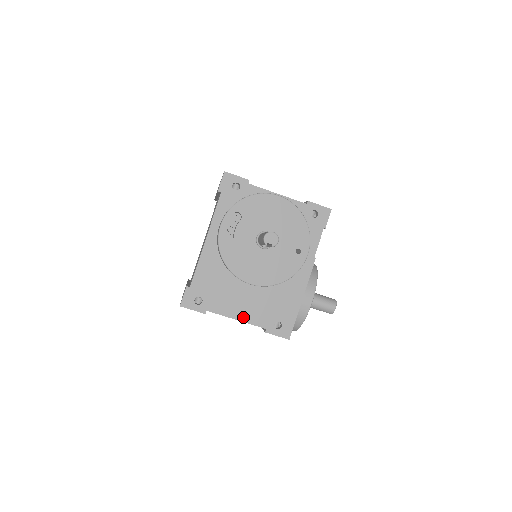
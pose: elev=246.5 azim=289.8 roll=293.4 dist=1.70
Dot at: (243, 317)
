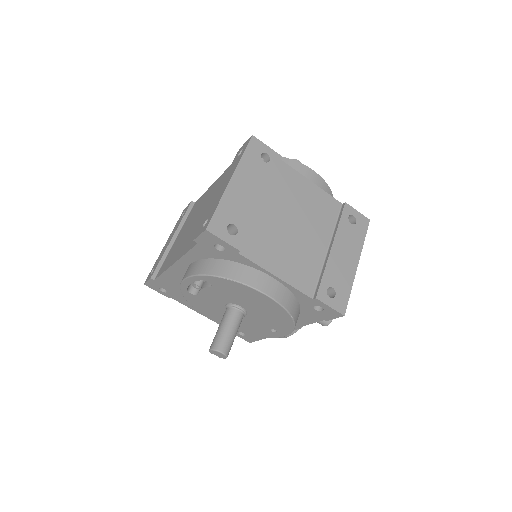
Dot at: occluded
